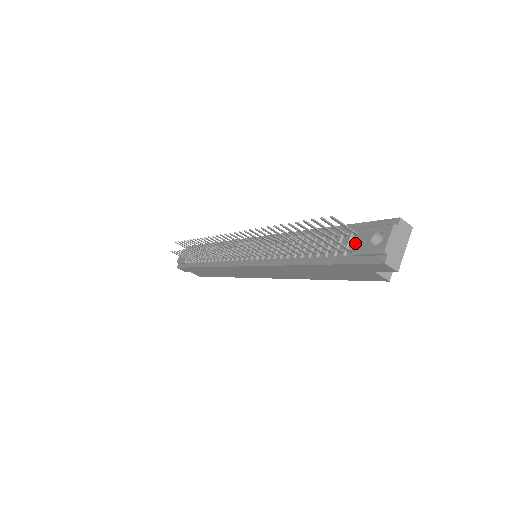
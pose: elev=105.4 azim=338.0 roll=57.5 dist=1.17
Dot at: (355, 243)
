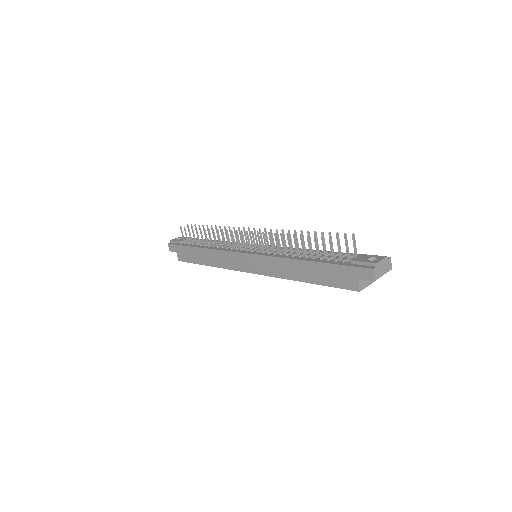
Dot at: occluded
